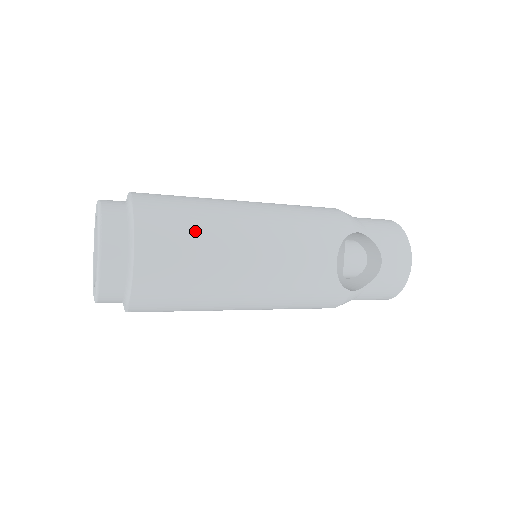
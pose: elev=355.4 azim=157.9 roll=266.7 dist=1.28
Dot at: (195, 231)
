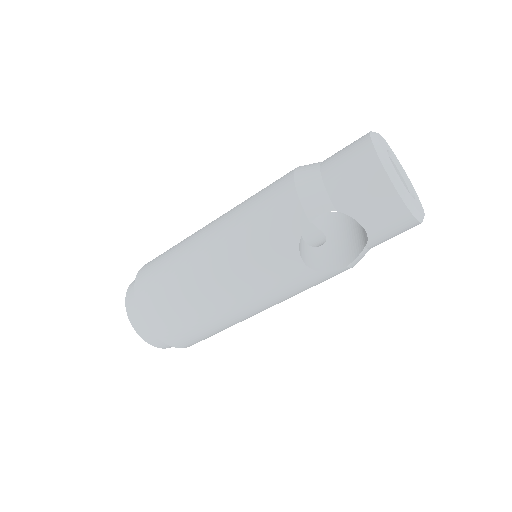
Dot at: (178, 306)
